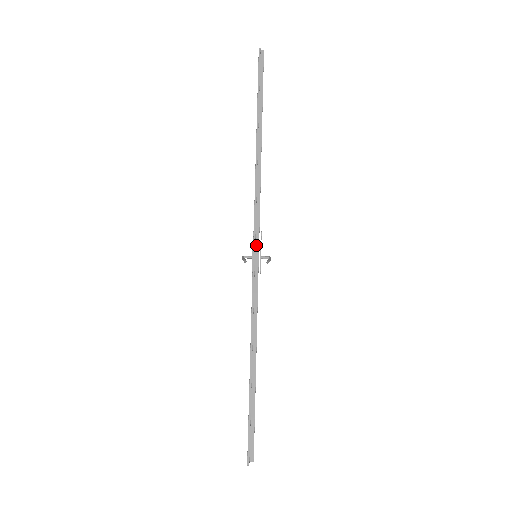
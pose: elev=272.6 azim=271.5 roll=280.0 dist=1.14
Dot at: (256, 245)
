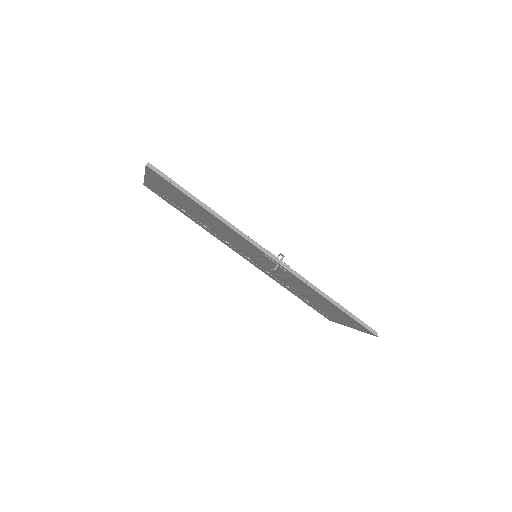
Dot at: (276, 260)
